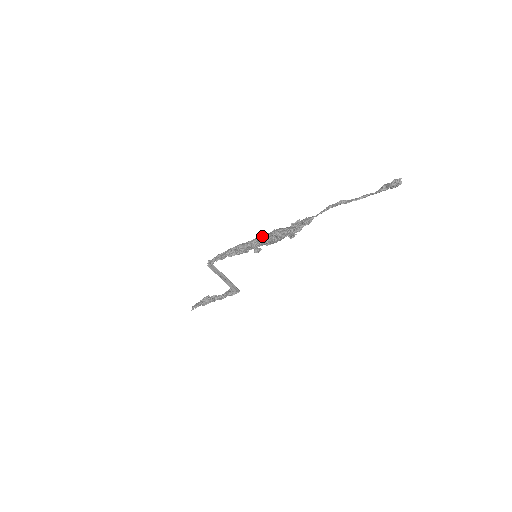
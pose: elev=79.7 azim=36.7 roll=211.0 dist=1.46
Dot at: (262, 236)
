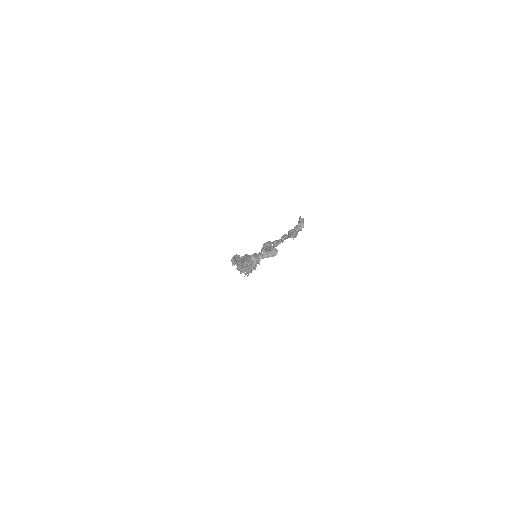
Dot at: (241, 260)
